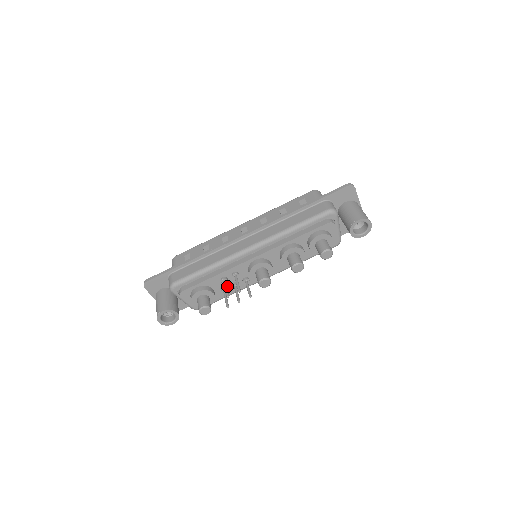
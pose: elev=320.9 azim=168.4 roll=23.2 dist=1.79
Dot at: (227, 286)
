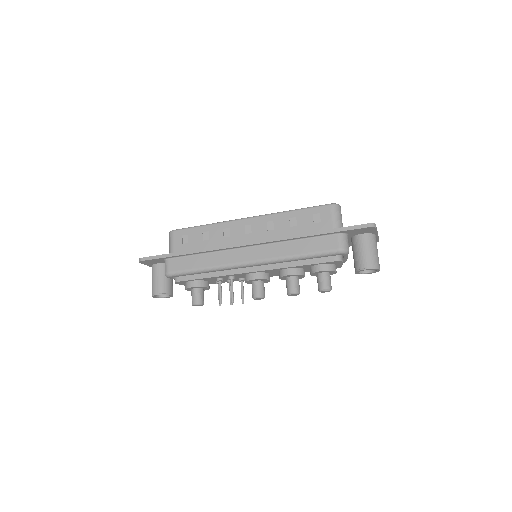
Dot at: occluded
